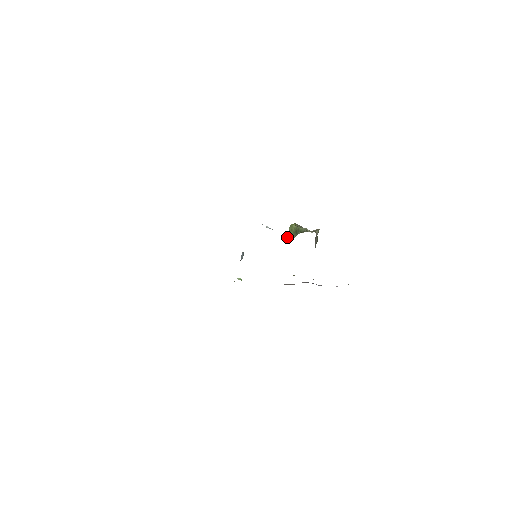
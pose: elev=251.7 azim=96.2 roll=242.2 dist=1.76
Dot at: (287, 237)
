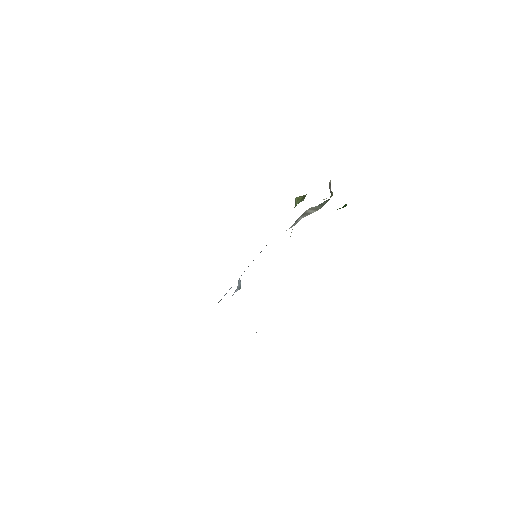
Dot at: occluded
